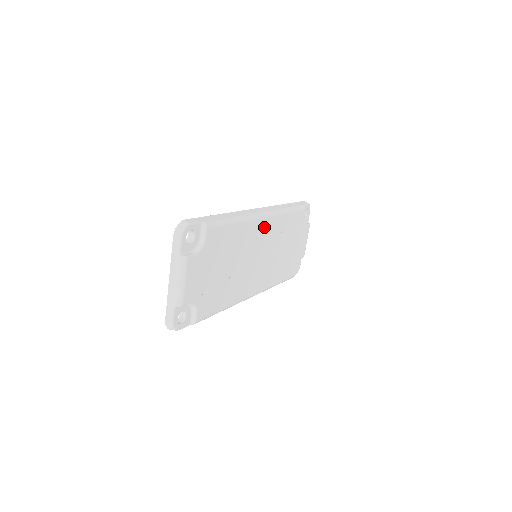
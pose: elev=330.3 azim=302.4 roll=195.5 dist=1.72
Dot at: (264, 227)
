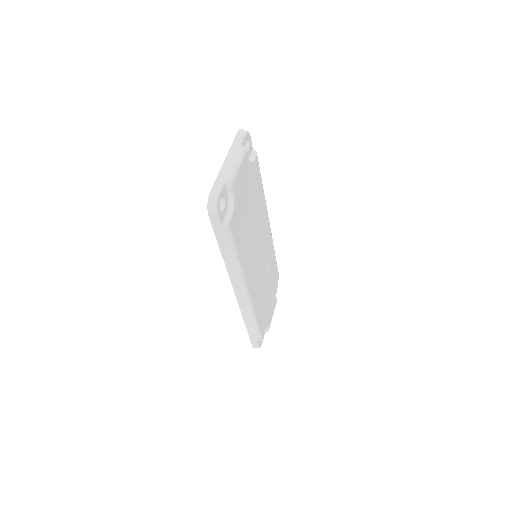
Dot at: (267, 234)
